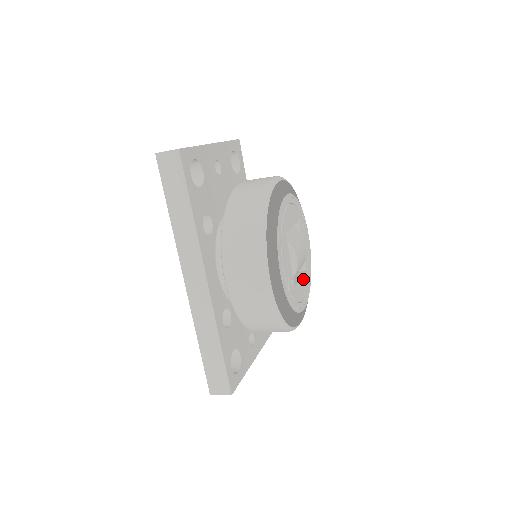
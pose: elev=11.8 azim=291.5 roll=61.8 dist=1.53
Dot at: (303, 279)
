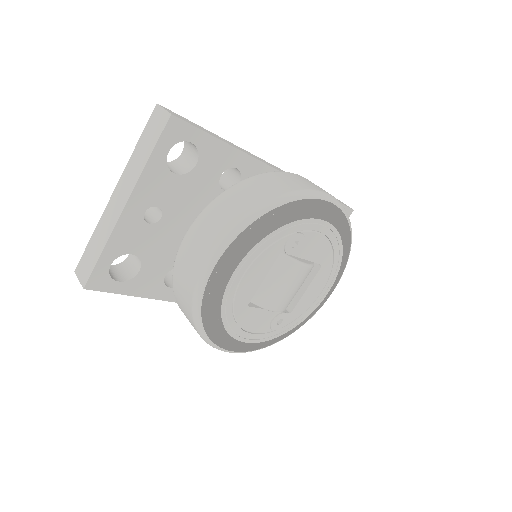
Dot at: (315, 281)
